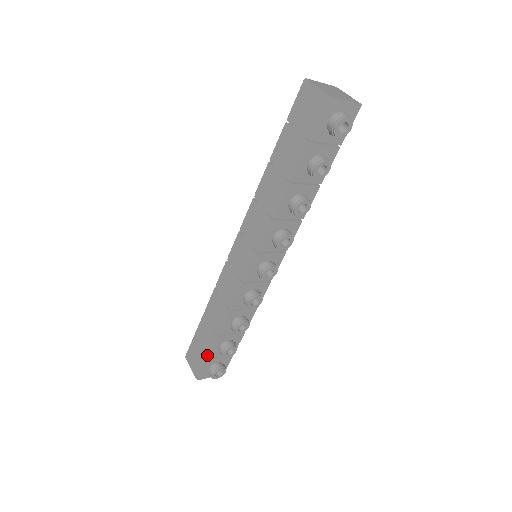
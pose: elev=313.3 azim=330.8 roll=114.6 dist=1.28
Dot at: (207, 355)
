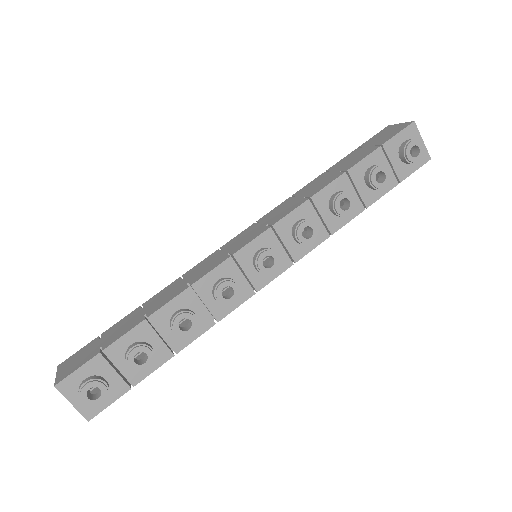
Dot at: (106, 346)
